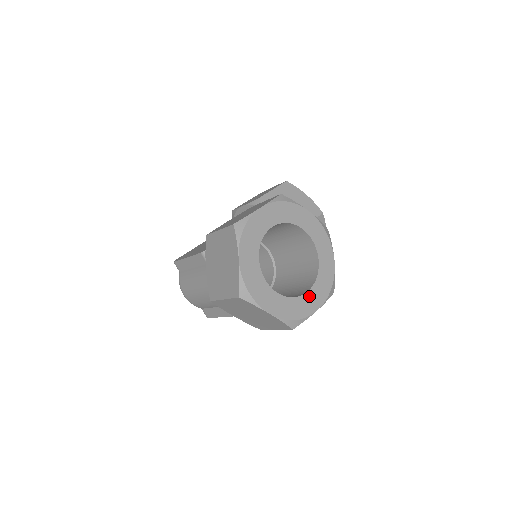
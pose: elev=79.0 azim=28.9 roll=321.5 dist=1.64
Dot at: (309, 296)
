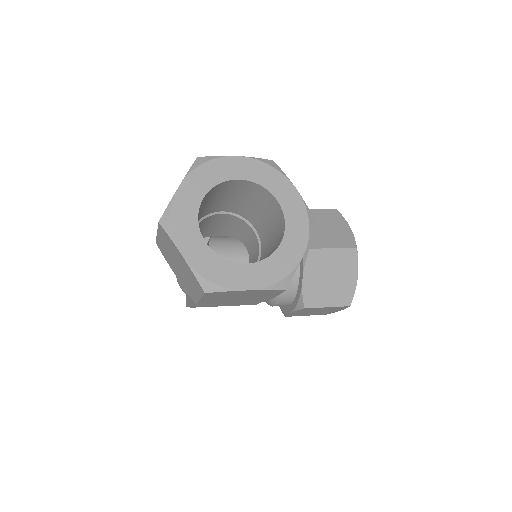
Dot at: (245, 269)
